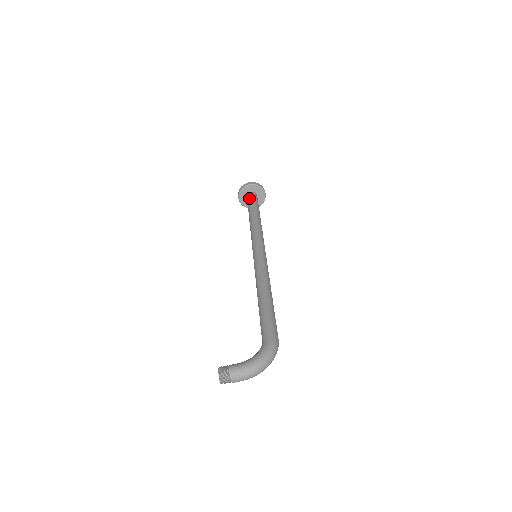
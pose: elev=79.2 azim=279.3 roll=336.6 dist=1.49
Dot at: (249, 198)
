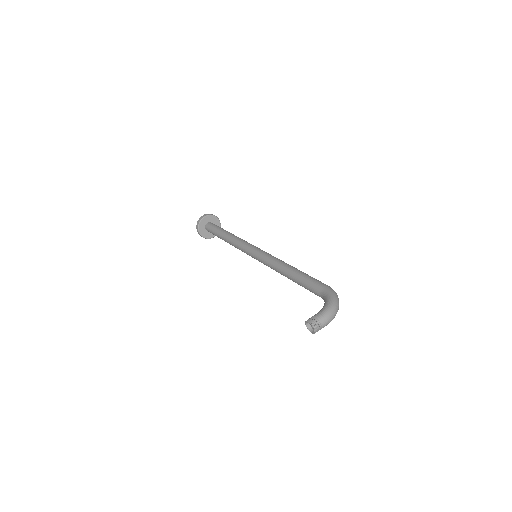
Dot at: (210, 227)
